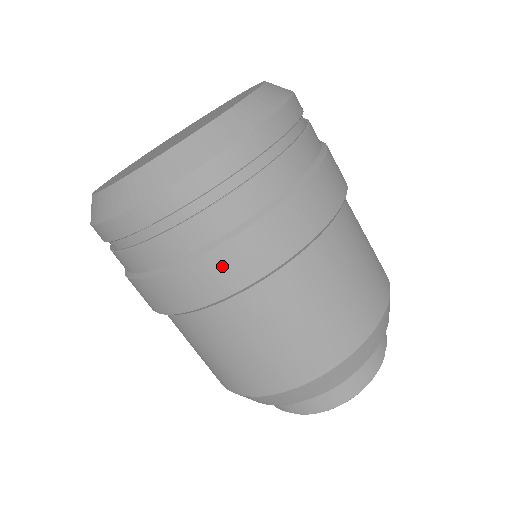
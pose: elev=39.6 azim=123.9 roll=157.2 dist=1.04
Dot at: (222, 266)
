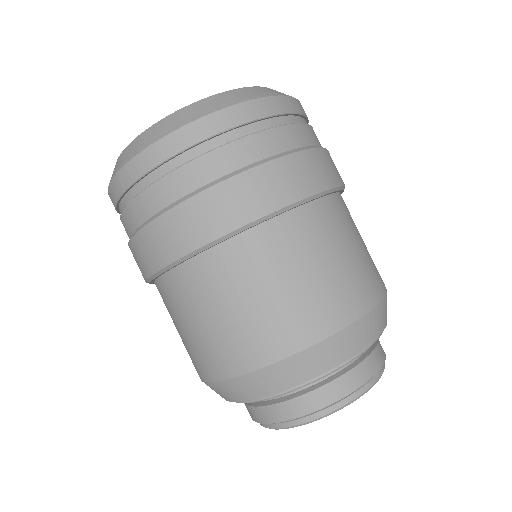
Dot at: (195, 216)
